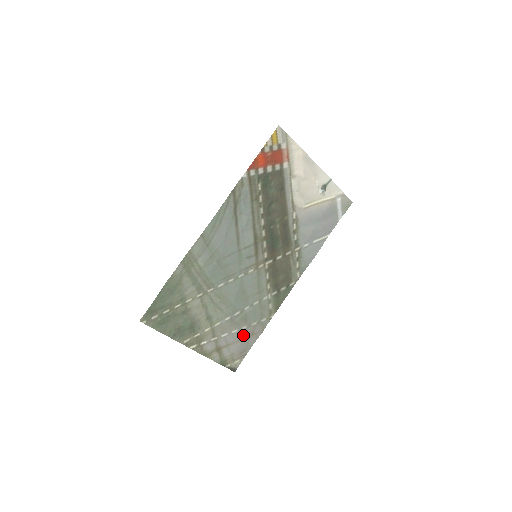
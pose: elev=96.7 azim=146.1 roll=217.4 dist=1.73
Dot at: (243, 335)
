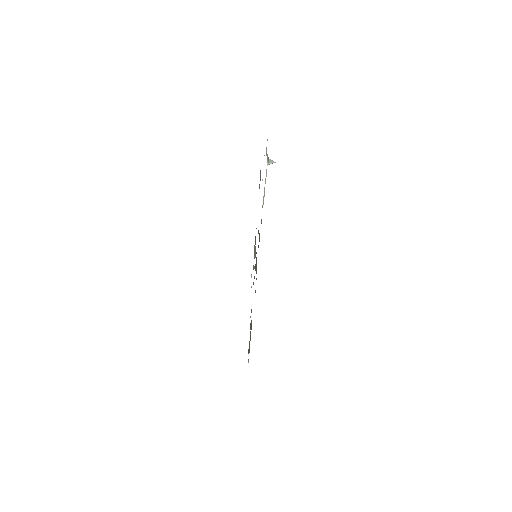
Dot at: occluded
